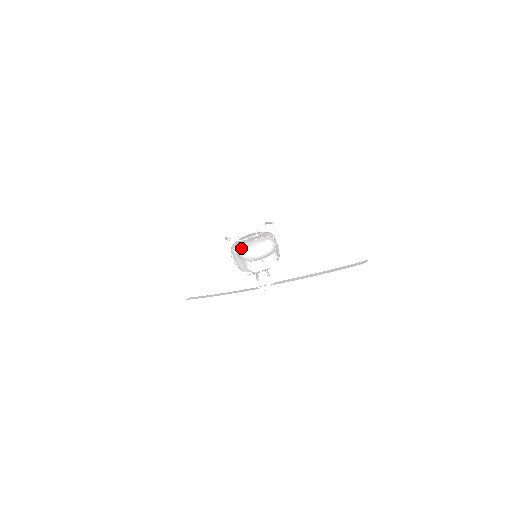
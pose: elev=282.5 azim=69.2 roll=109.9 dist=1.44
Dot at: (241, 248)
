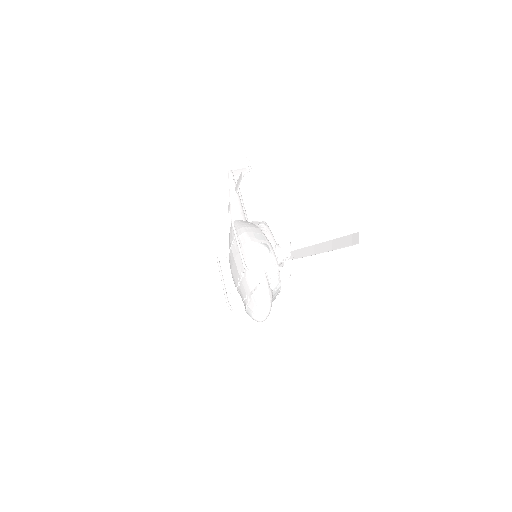
Dot at: occluded
